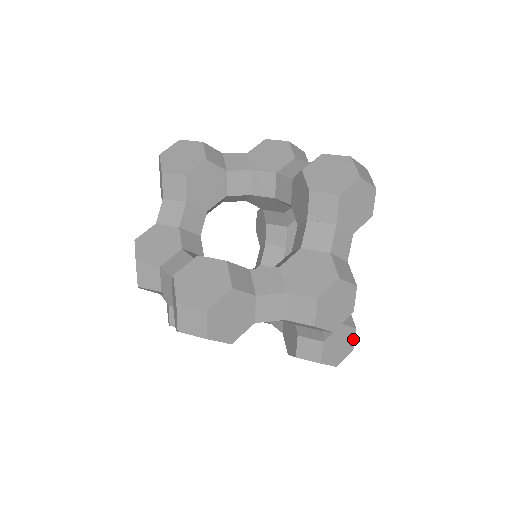
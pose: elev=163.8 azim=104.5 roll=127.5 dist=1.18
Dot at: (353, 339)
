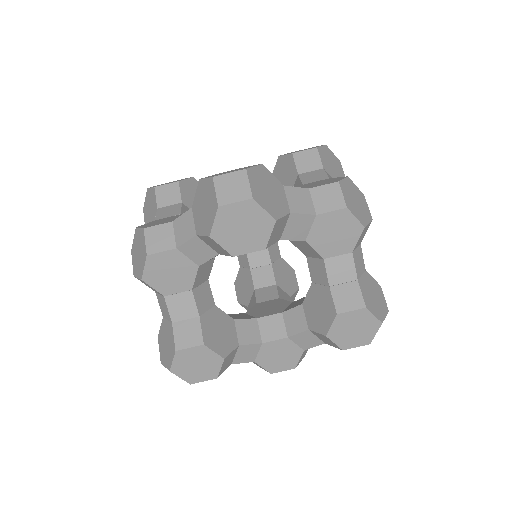
Dot at: (383, 297)
